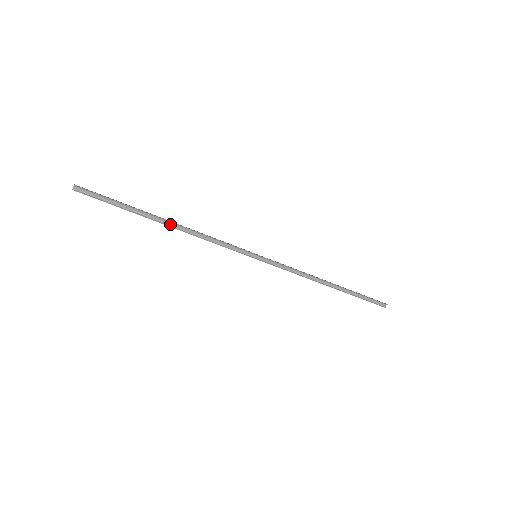
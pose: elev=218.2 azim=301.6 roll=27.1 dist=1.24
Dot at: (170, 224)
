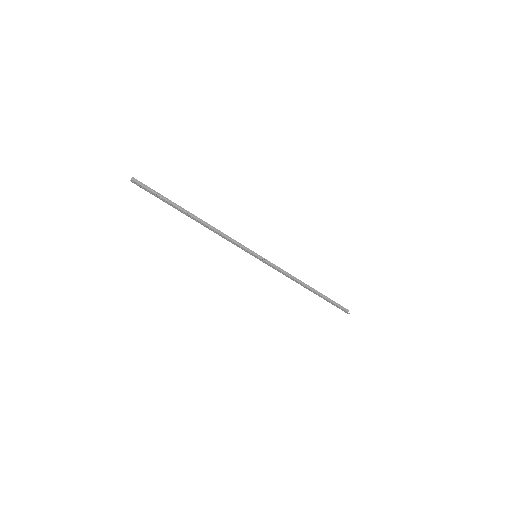
Dot at: (197, 220)
